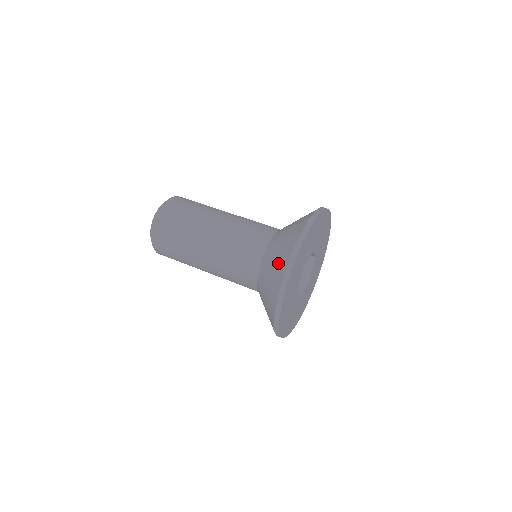
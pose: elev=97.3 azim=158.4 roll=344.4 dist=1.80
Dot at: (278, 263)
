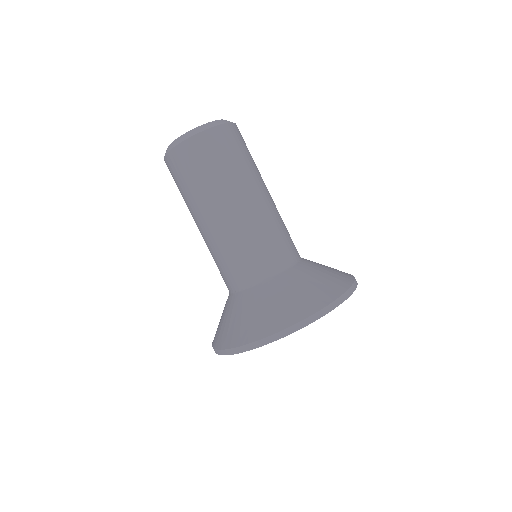
Dot at: (252, 323)
